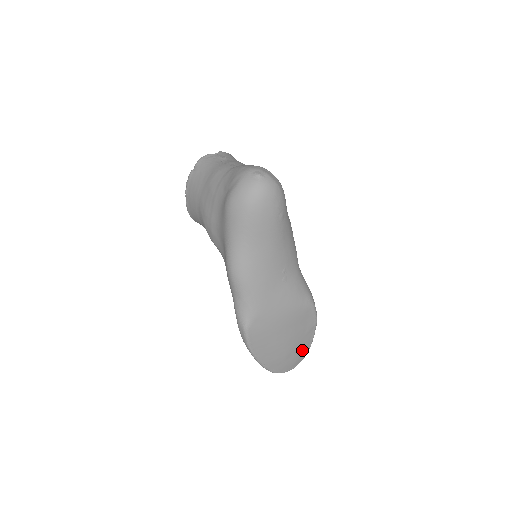
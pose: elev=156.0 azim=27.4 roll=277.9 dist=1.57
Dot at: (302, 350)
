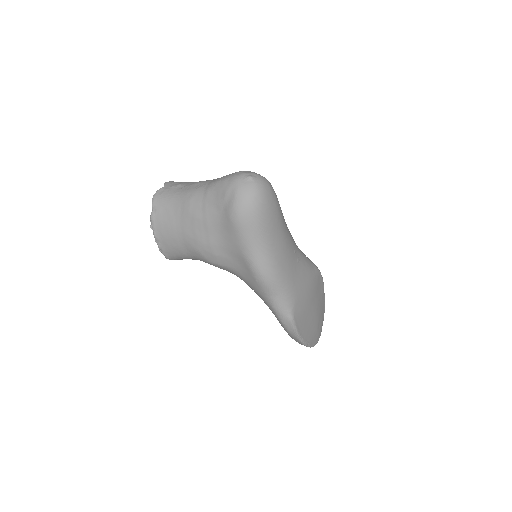
Dot at: (322, 314)
